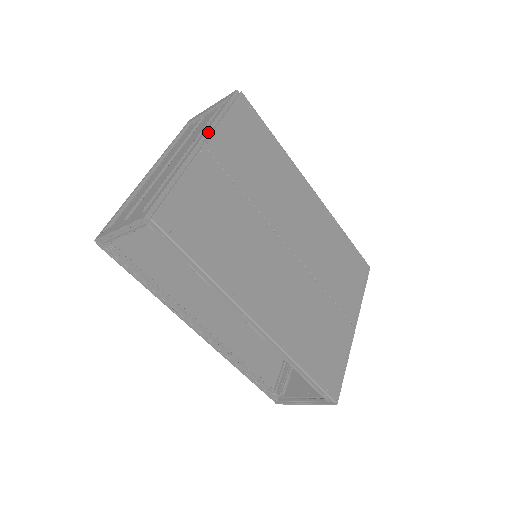
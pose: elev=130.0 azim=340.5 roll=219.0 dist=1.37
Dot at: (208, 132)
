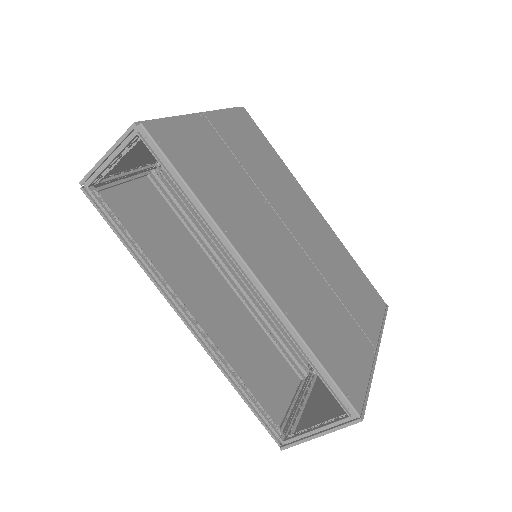
Dot at: occluded
